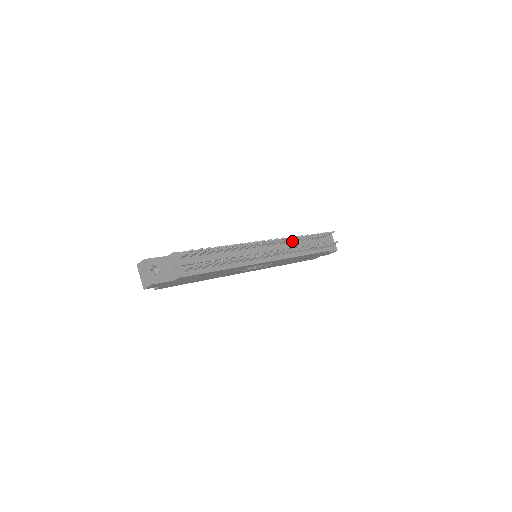
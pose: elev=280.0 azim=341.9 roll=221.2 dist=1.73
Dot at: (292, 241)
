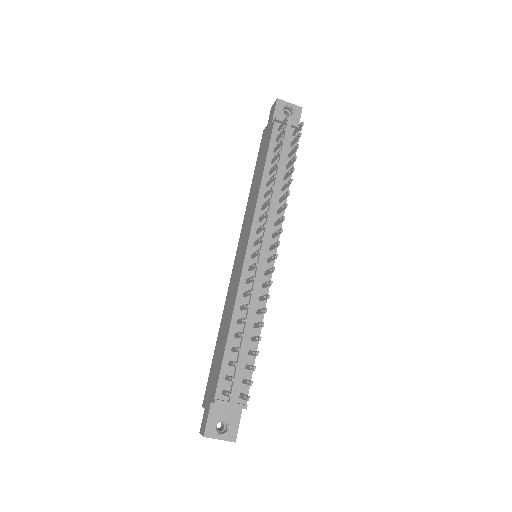
Dot at: (266, 195)
